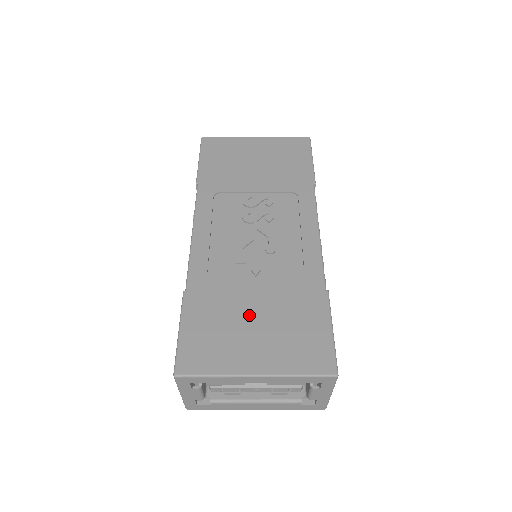
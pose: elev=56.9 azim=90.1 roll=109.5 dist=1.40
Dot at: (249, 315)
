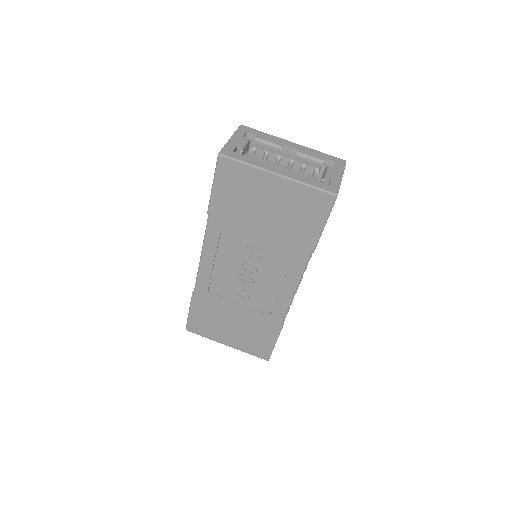
Dot at: occluded
